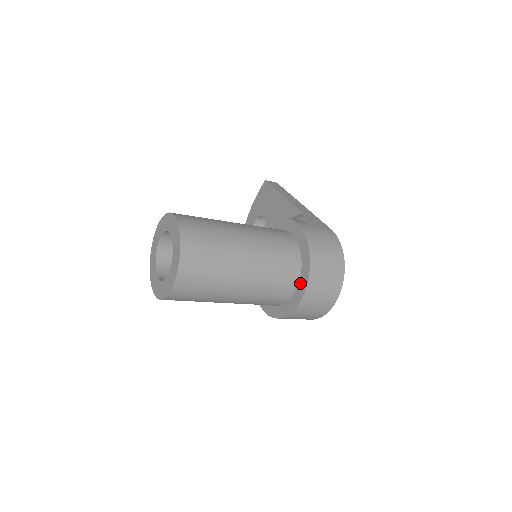
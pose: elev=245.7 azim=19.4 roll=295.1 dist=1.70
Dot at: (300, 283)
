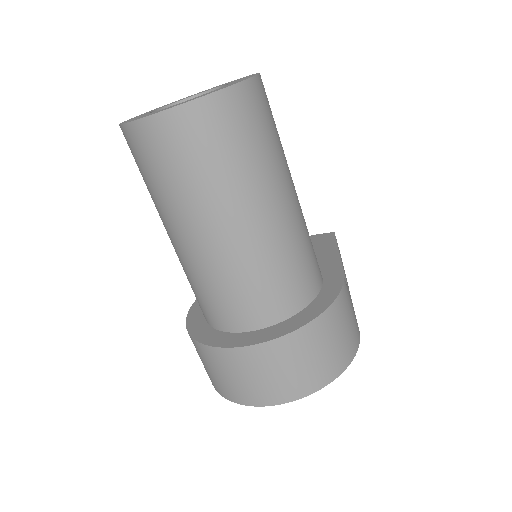
Dot at: (272, 328)
